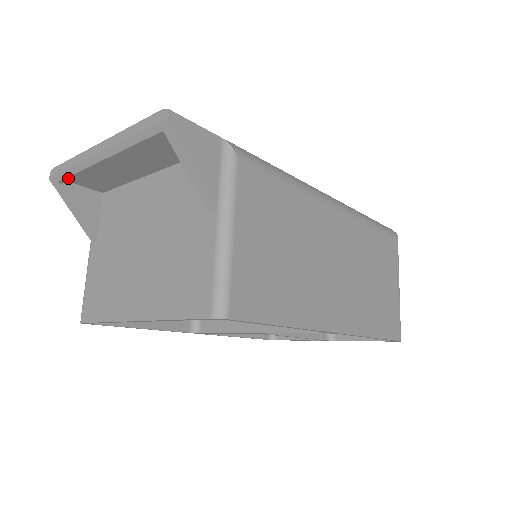
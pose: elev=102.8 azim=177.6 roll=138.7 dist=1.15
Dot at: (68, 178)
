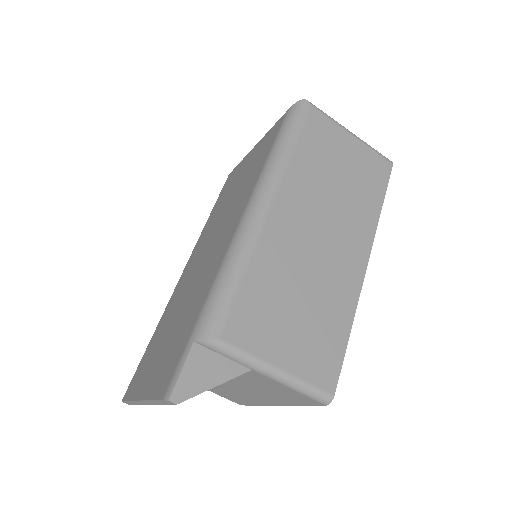
Dot at: occluded
